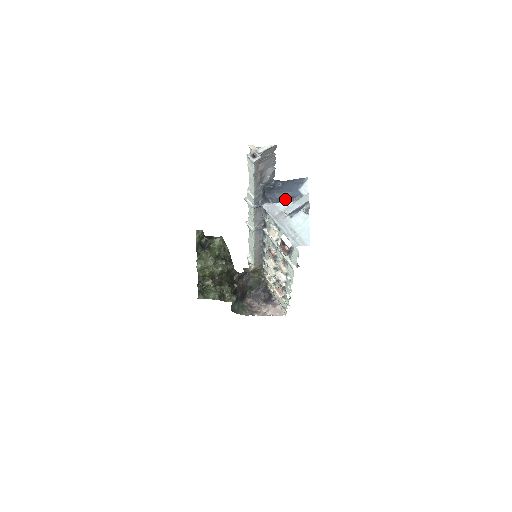
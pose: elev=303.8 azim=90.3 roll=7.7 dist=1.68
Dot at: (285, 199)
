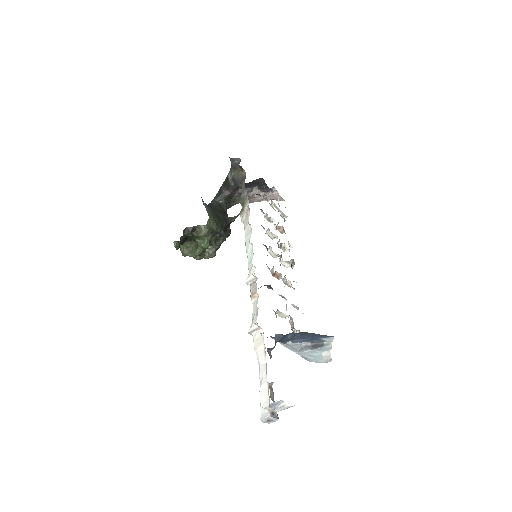
Dot at: occluded
